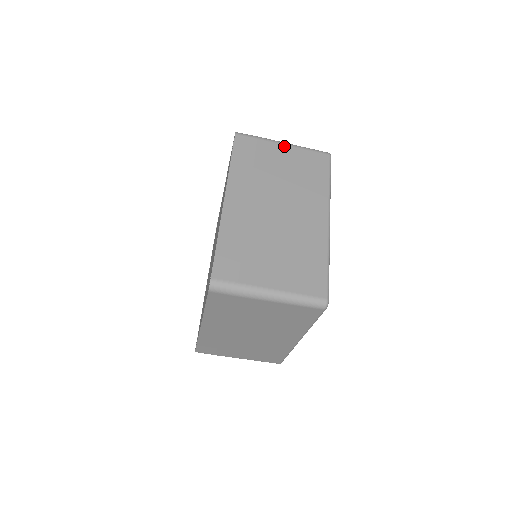
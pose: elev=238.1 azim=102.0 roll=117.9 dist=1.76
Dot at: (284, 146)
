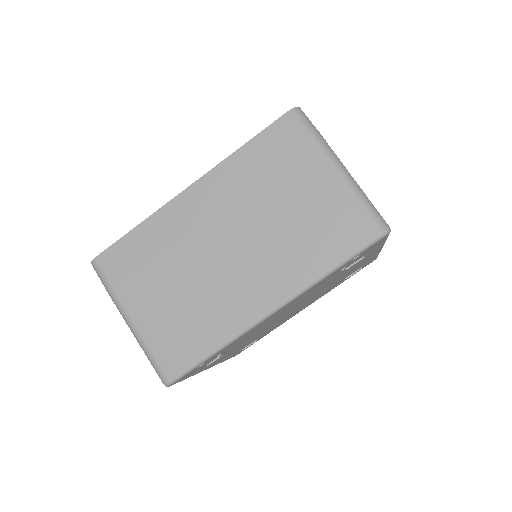
Dot at: occluded
